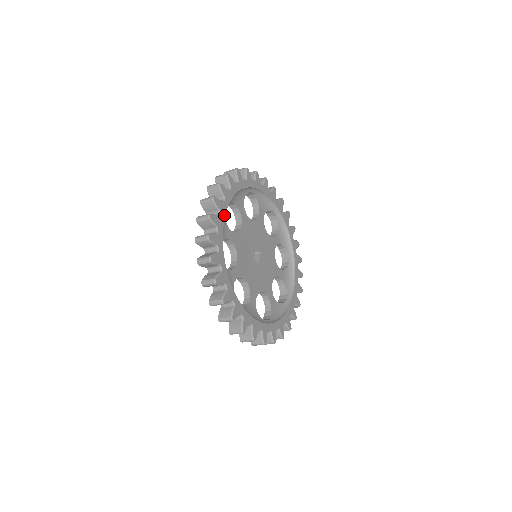
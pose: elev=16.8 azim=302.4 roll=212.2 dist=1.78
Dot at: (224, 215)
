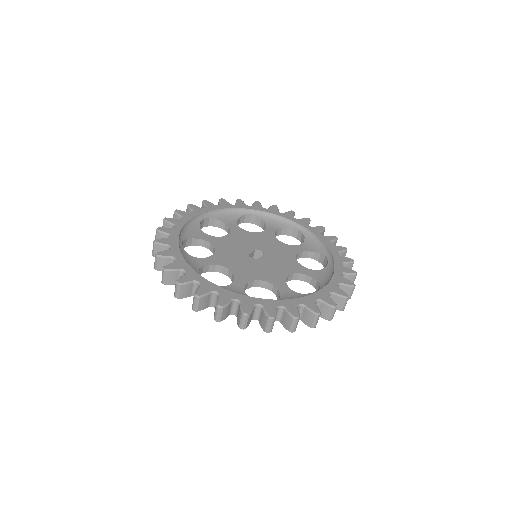
Dot at: (189, 219)
